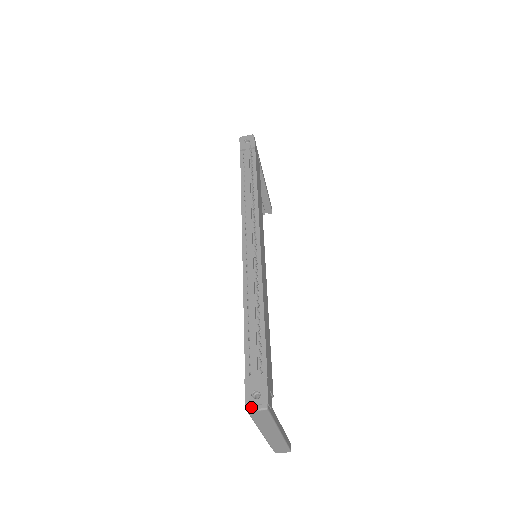
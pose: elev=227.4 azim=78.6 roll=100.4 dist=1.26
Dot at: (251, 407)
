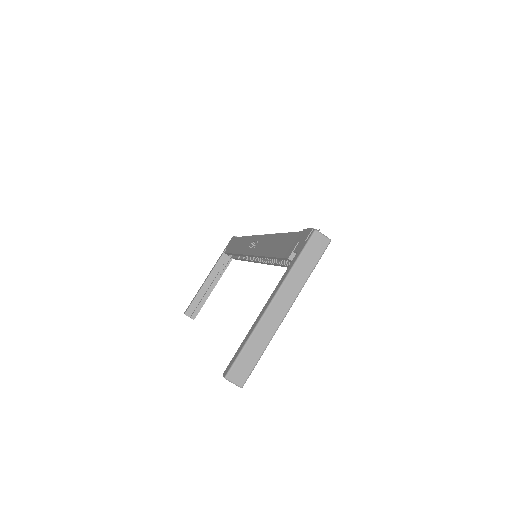
Dot at: (318, 231)
